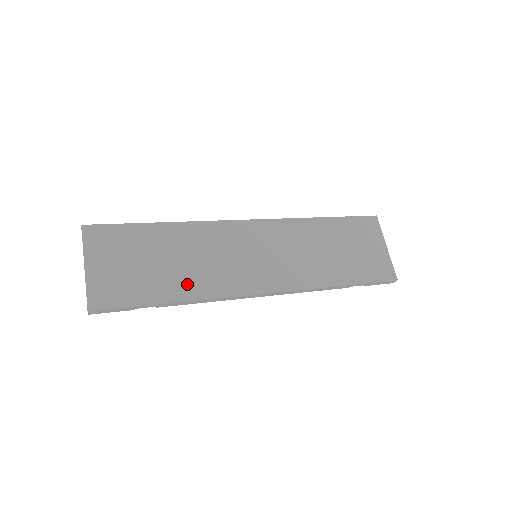
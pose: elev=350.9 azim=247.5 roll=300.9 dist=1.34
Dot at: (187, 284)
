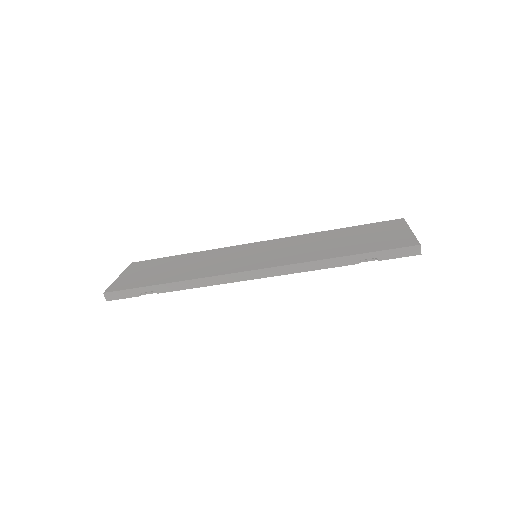
Dot at: (185, 274)
